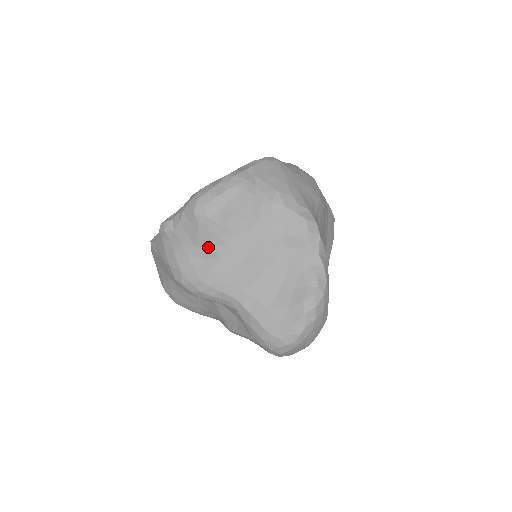
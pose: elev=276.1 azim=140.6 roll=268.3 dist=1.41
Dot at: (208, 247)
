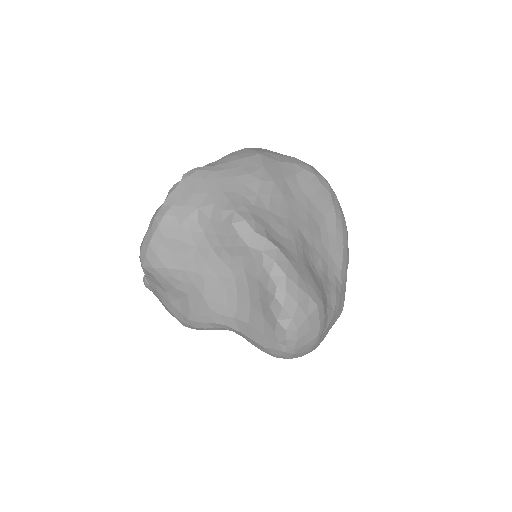
Dot at: (174, 289)
